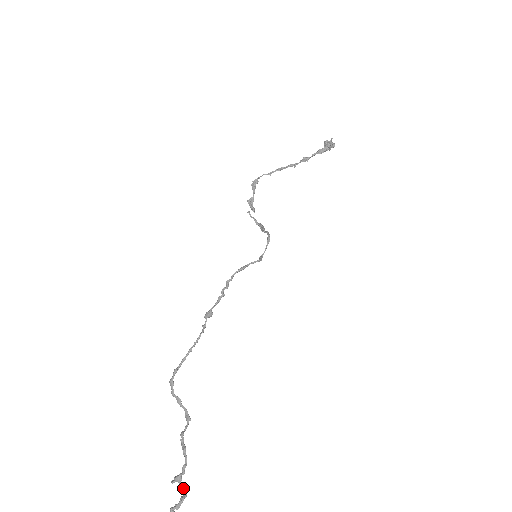
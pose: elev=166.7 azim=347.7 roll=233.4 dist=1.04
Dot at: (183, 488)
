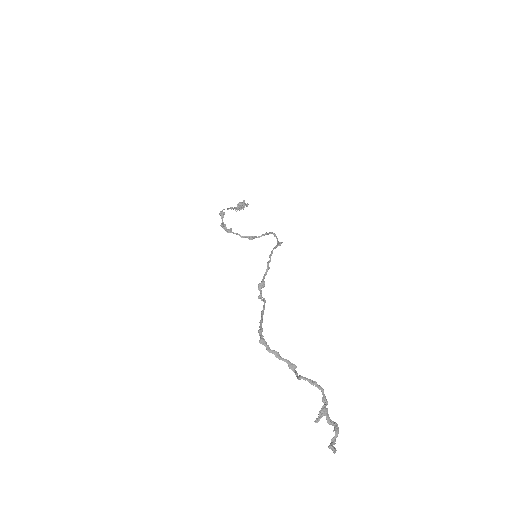
Dot at: (330, 421)
